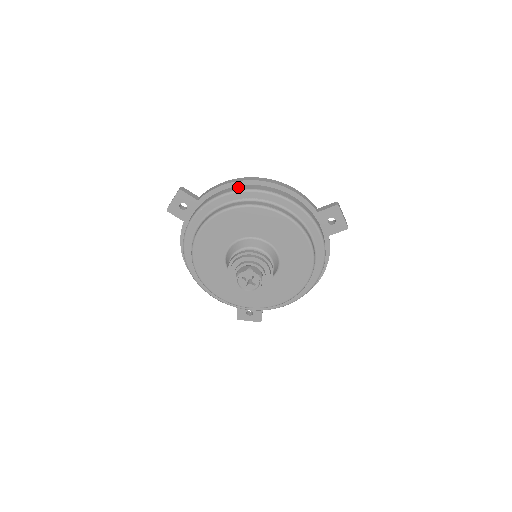
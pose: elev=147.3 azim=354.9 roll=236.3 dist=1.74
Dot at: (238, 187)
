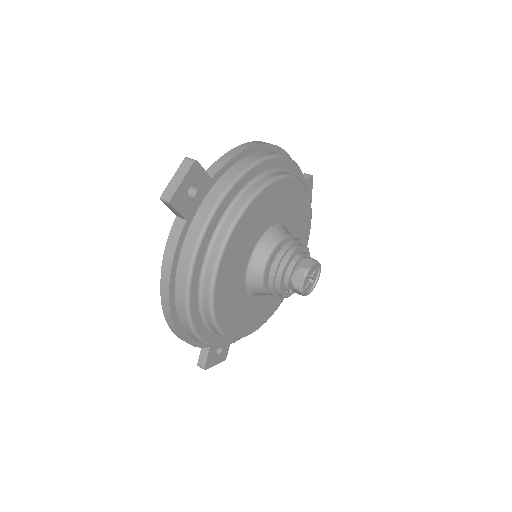
Dot at: (260, 153)
